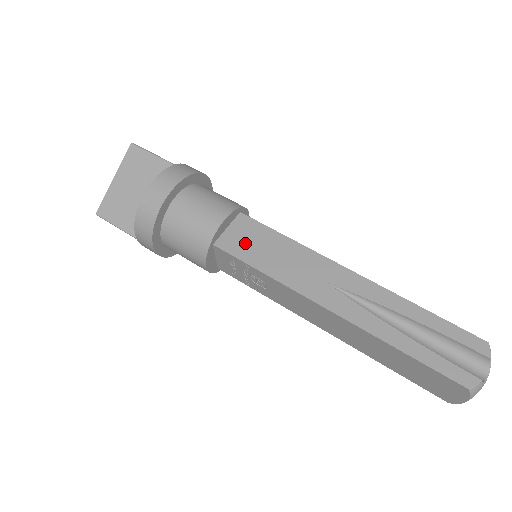
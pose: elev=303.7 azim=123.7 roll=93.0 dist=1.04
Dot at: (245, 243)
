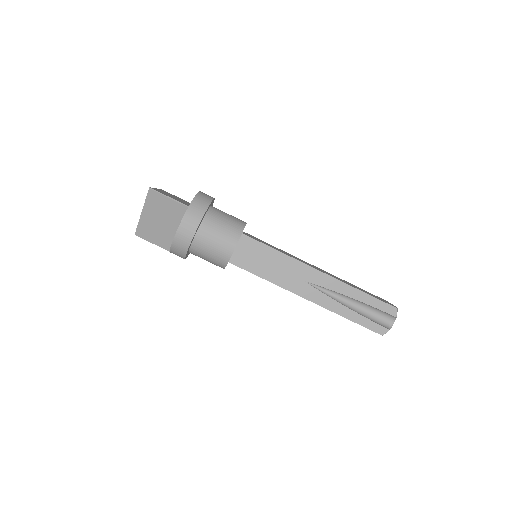
Dot at: (249, 258)
